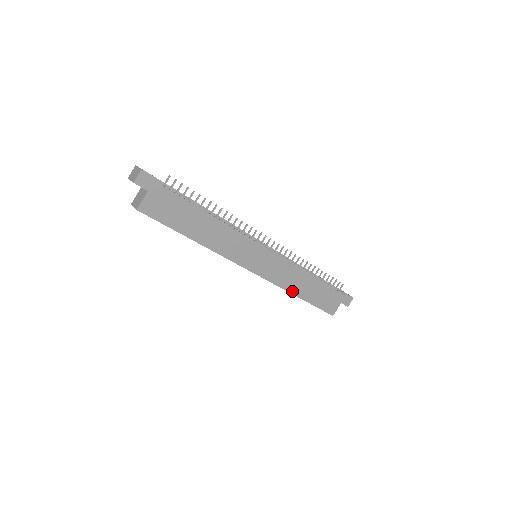
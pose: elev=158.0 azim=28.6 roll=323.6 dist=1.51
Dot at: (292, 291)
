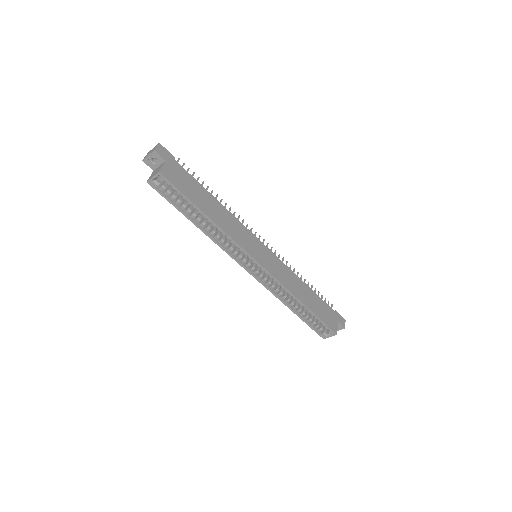
Dot at: (296, 295)
